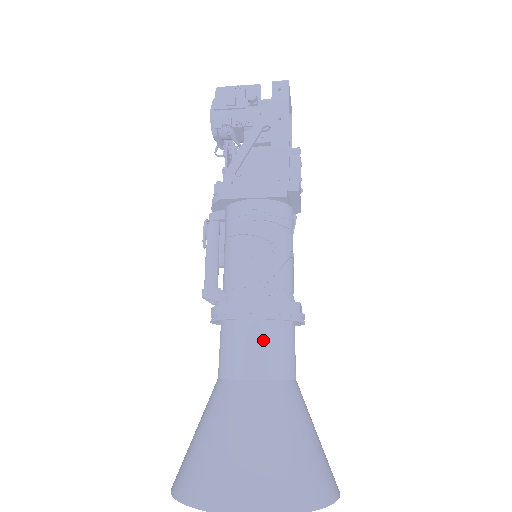
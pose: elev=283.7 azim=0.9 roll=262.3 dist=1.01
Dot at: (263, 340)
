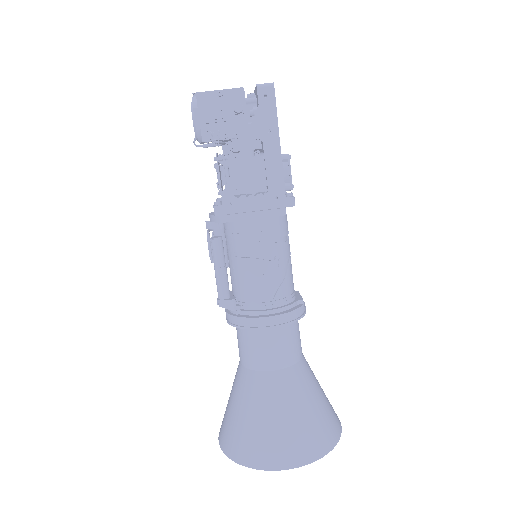
Dot at: (279, 339)
